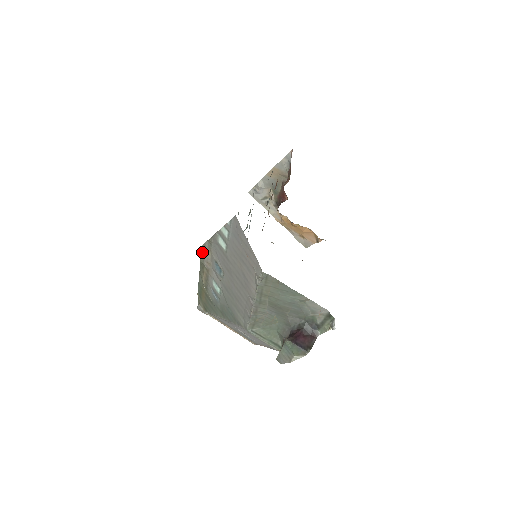
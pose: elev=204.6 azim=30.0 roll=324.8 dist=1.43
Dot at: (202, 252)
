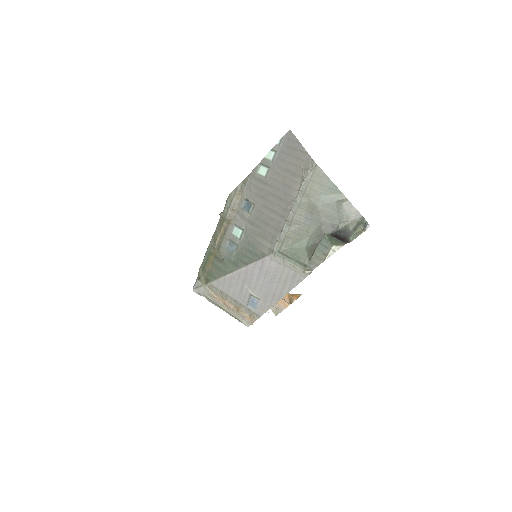
Dot at: (230, 200)
